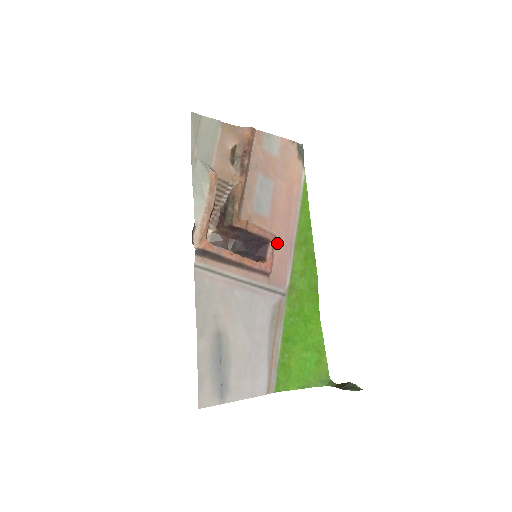
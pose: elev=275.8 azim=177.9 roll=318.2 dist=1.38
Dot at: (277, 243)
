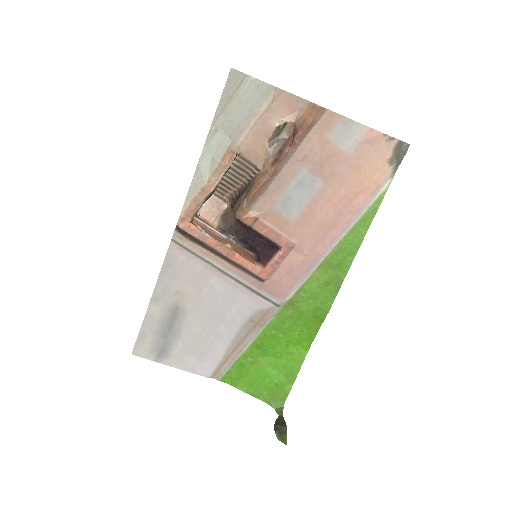
Dot at: (294, 252)
